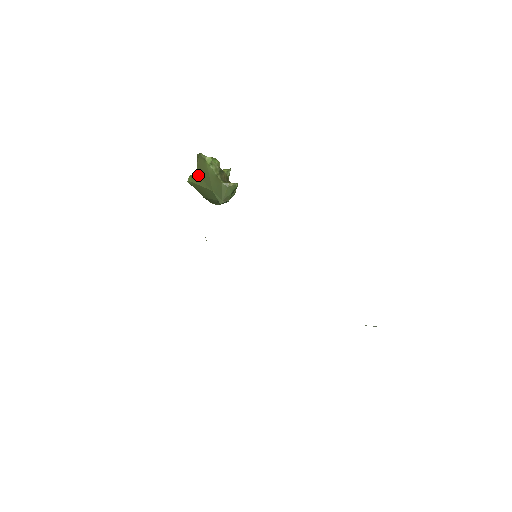
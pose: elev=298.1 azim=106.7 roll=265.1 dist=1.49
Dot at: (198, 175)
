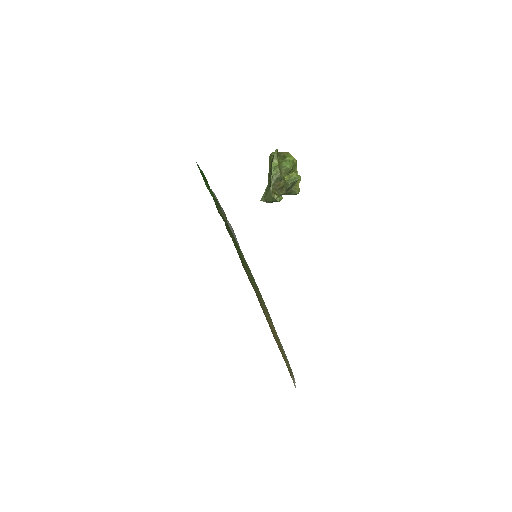
Dot at: (271, 161)
